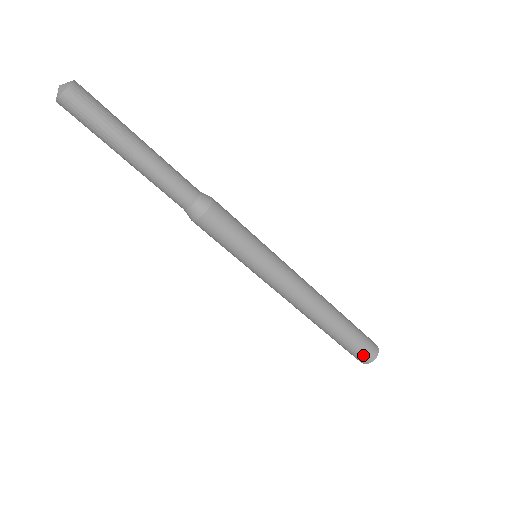
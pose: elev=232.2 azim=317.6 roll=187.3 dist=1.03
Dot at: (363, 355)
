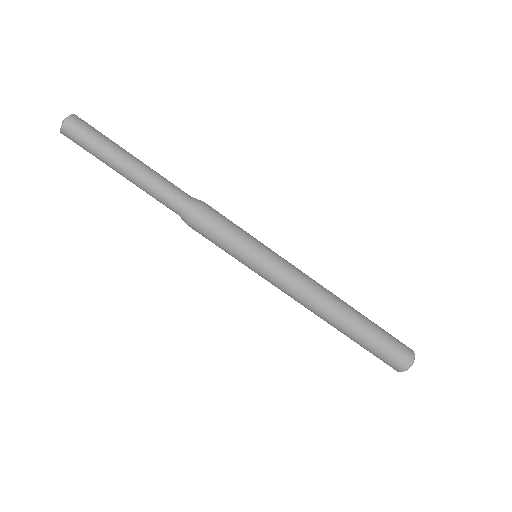
Dot at: (392, 362)
